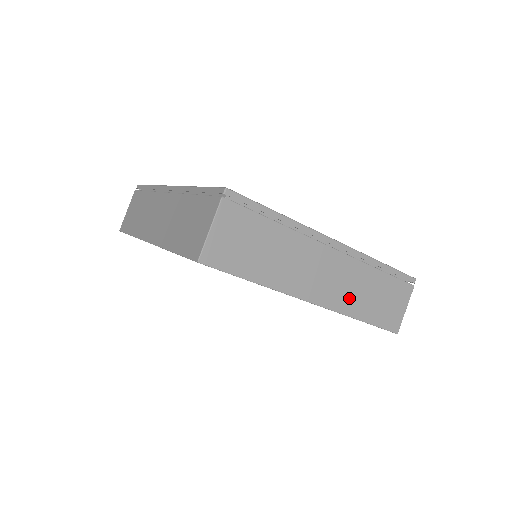
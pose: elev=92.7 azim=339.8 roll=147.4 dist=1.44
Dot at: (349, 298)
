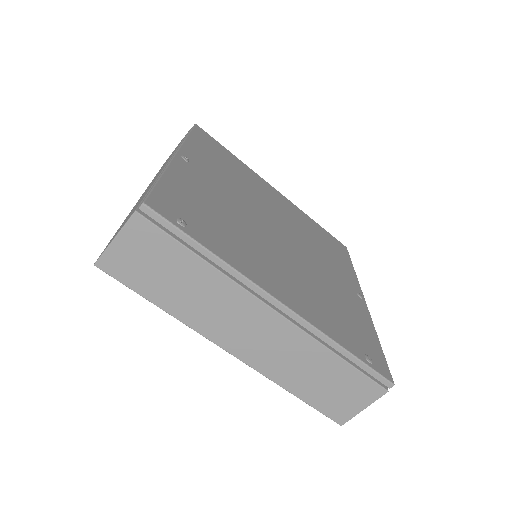
Dot at: occluded
